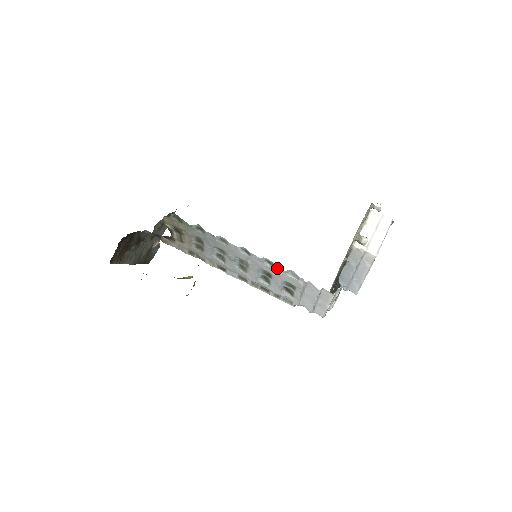
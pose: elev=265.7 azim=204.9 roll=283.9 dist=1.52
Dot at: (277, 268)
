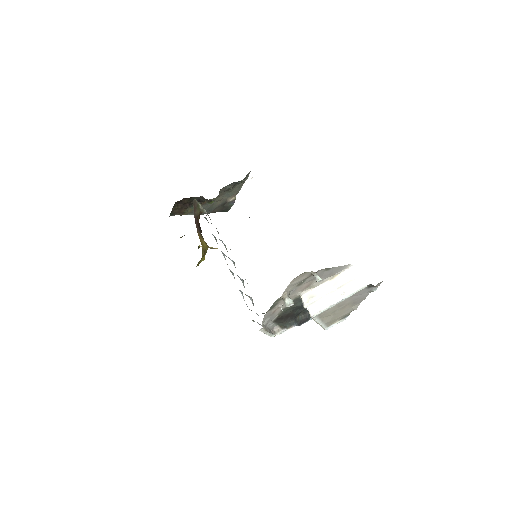
Dot at: occluded
